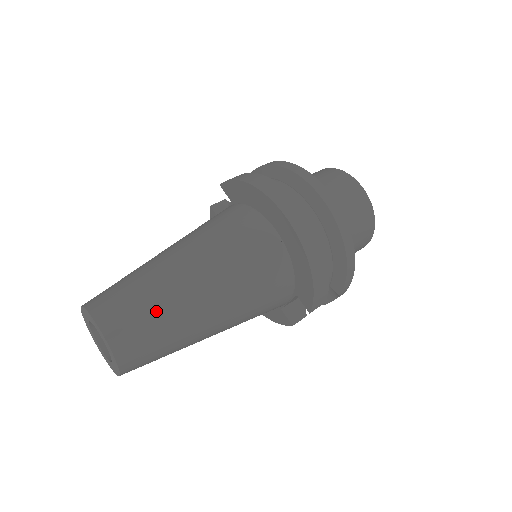
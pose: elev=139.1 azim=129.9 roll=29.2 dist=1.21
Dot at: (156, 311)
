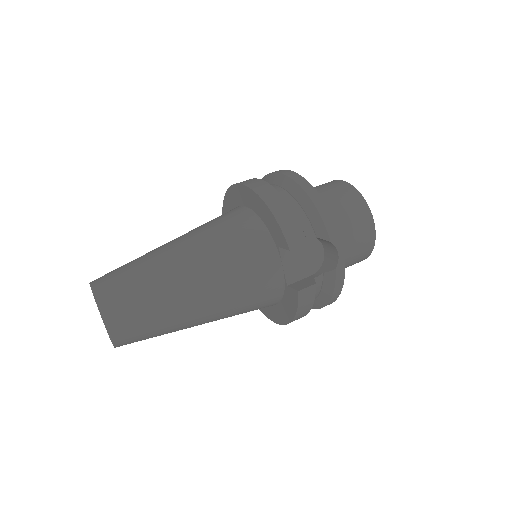
Dot at: (135, 265)
